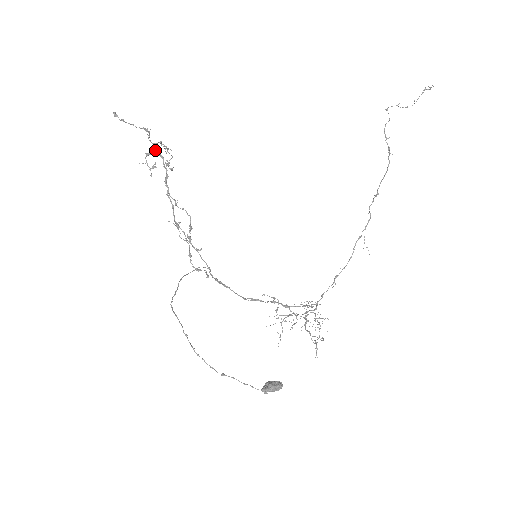
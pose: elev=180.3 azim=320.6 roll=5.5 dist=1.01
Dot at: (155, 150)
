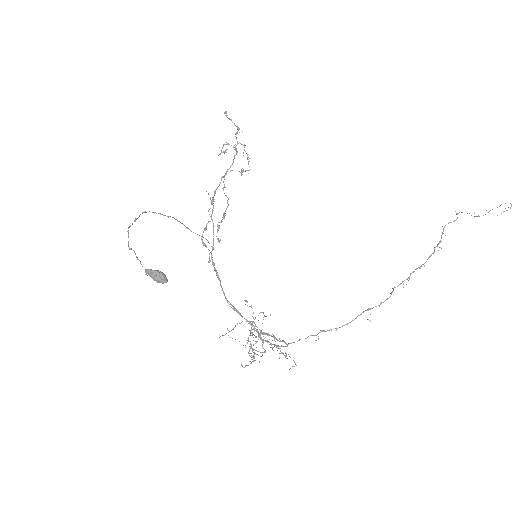
Dot at: occluded
